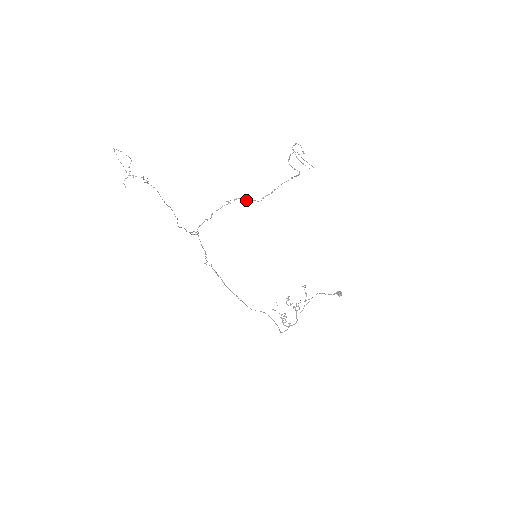
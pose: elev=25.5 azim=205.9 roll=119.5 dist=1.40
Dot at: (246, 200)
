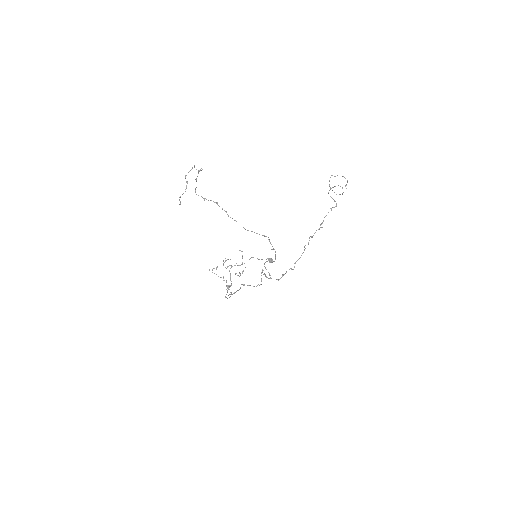
Dot at: occluded
